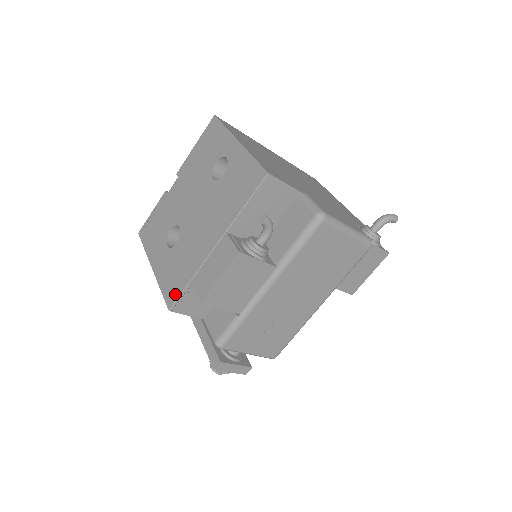
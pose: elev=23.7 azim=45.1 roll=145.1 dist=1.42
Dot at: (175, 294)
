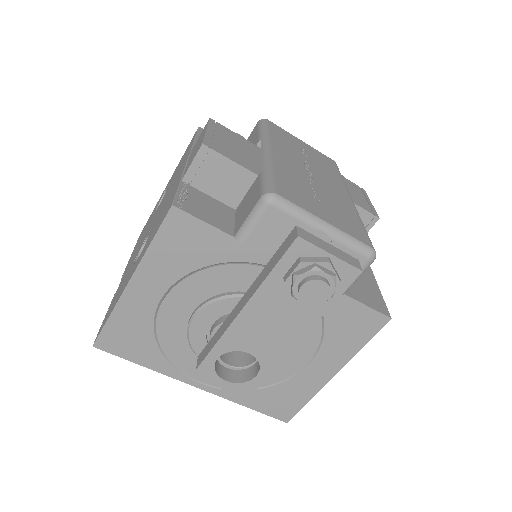
Dot at: (170, 202)
